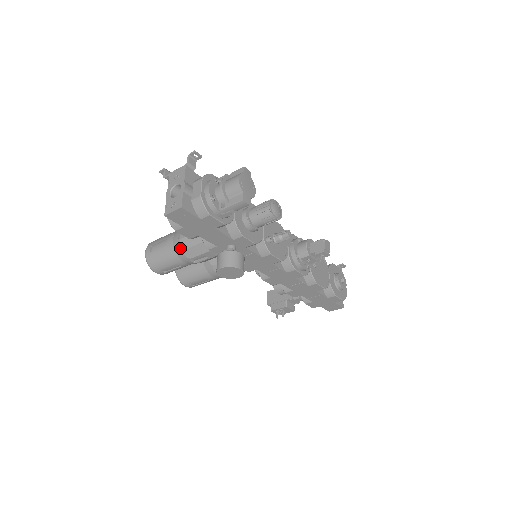
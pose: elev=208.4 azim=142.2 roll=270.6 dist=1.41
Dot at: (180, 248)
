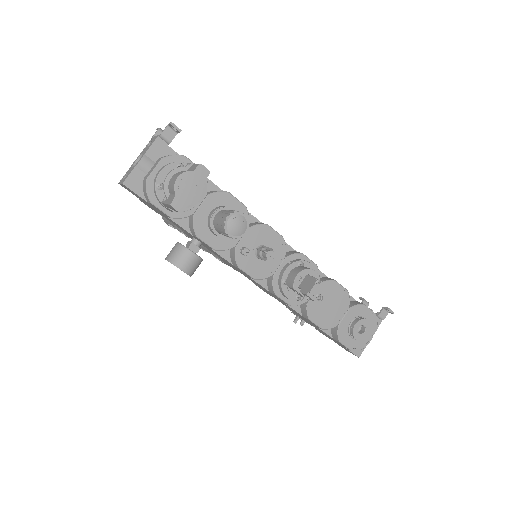
Dot at: occluded
